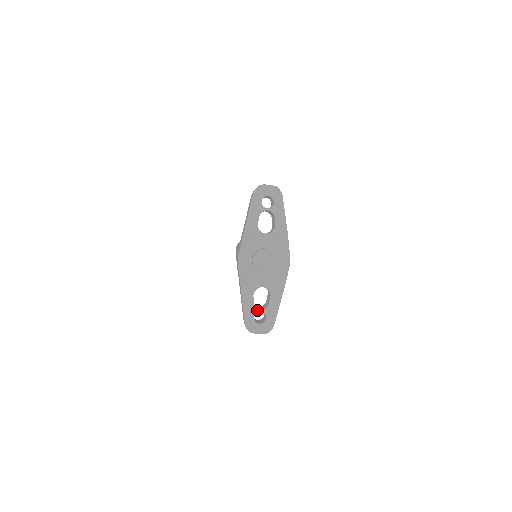
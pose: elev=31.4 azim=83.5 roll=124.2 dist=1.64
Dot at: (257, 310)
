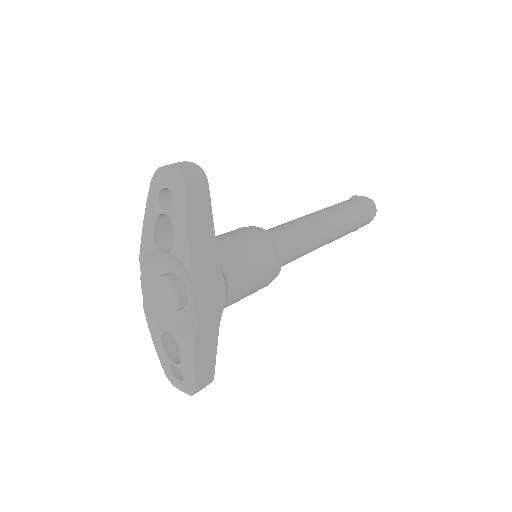
Dot at: (170, 361)
